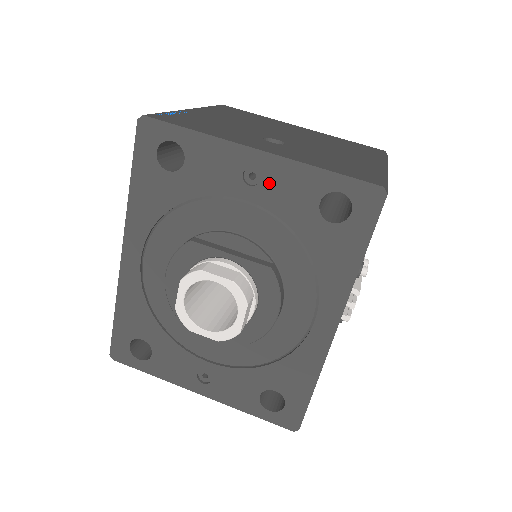
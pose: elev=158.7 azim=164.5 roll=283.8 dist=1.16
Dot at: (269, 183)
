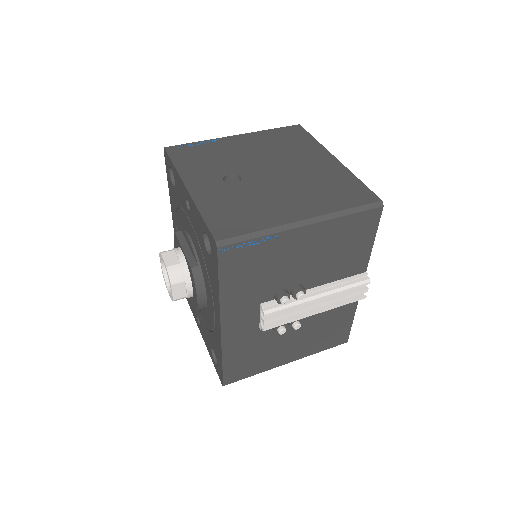
Dot at: (192, 212)
